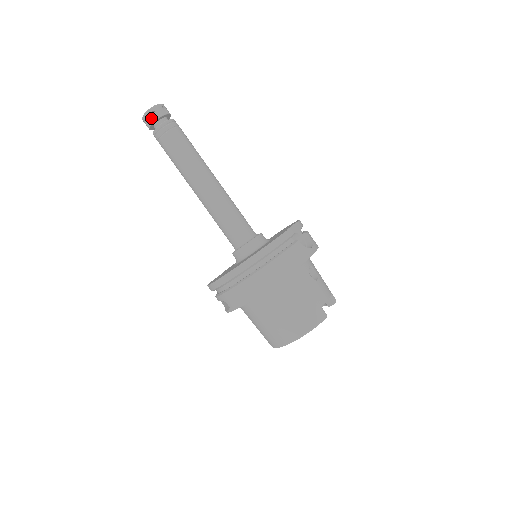
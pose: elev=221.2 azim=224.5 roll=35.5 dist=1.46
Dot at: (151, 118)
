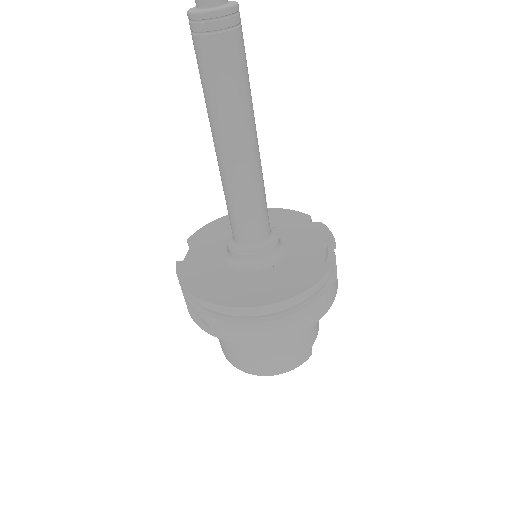
Dot at: out of frame
